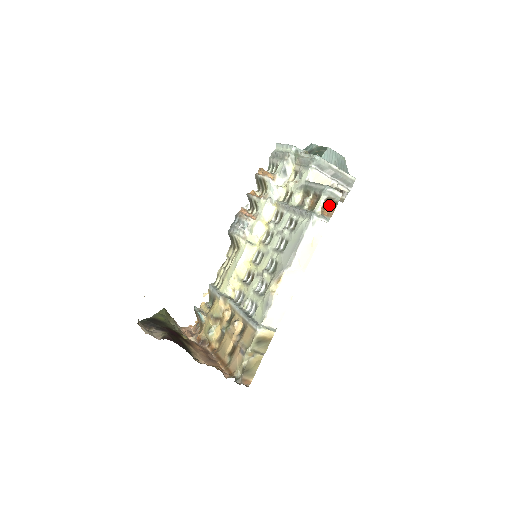
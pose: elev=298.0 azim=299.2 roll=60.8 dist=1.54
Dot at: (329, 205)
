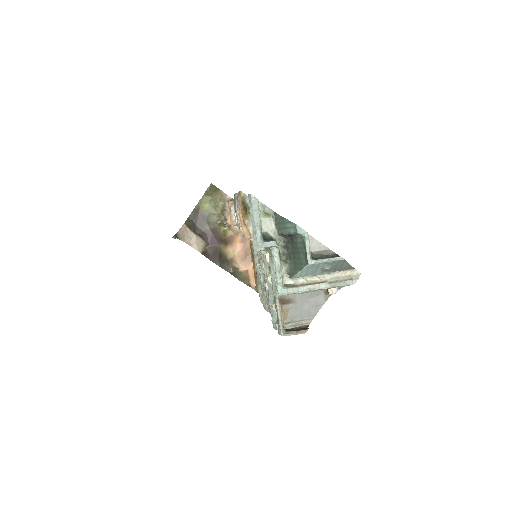
Dot at: occluded
